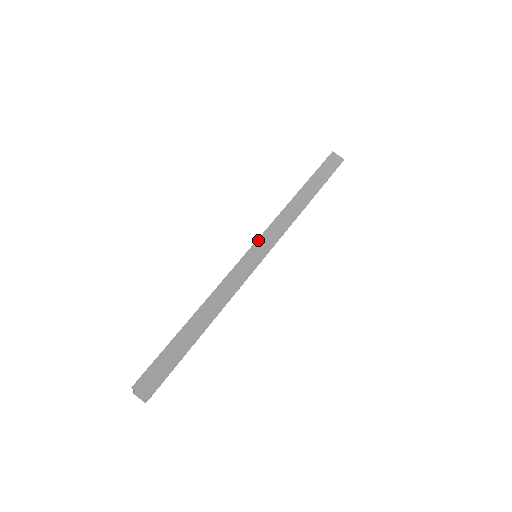
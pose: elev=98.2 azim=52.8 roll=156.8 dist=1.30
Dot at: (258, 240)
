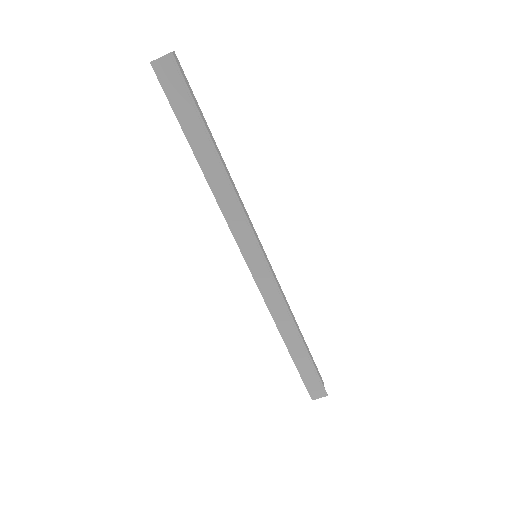
Dot at: (243, 254)
